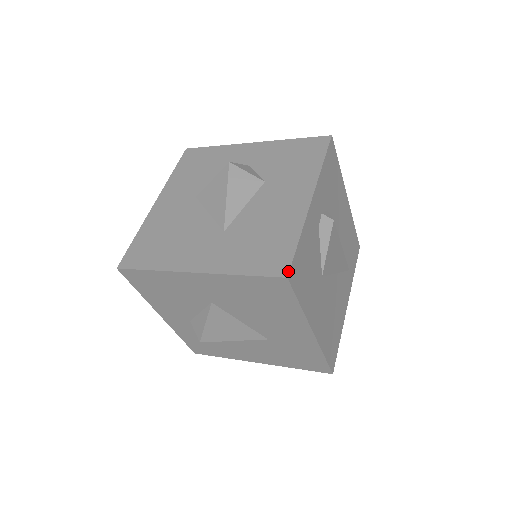
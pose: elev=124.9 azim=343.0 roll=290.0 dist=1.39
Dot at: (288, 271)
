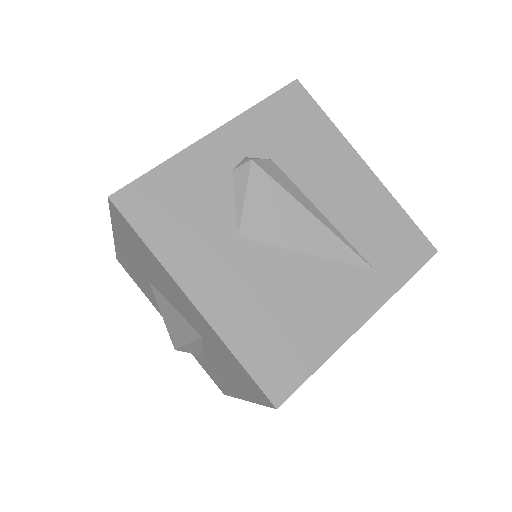
Dot at: (115, 192)
